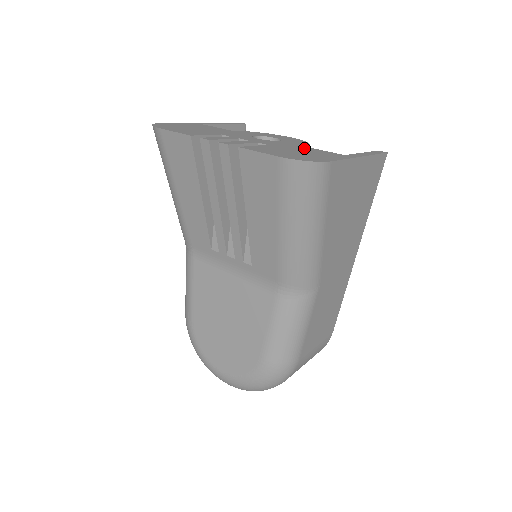
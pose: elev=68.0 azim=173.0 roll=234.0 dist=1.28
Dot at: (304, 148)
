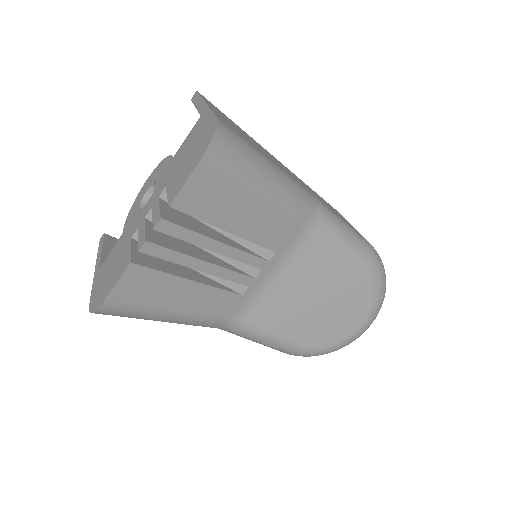
Dot at: (179, 154)
